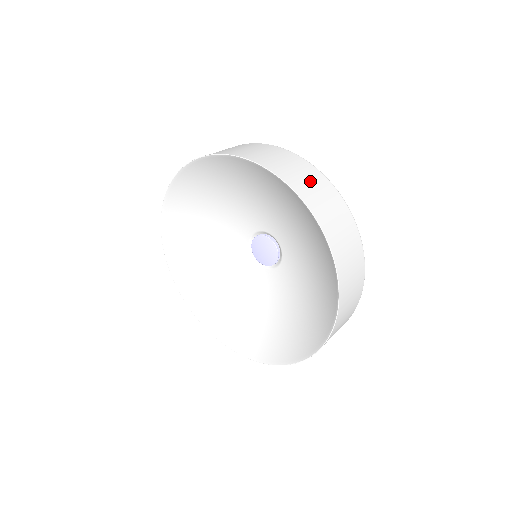
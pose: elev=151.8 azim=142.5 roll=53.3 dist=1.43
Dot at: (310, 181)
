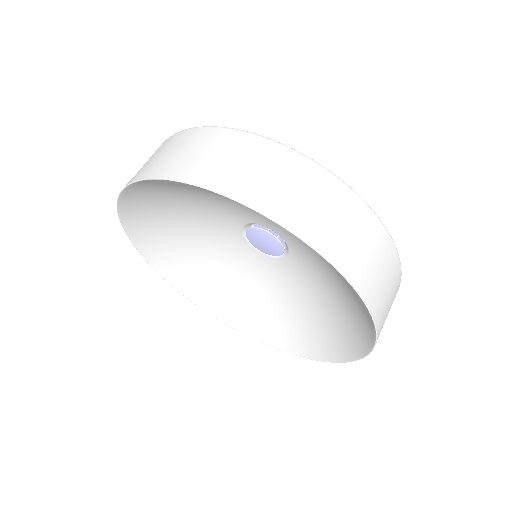
Dot at: (390, 305)
